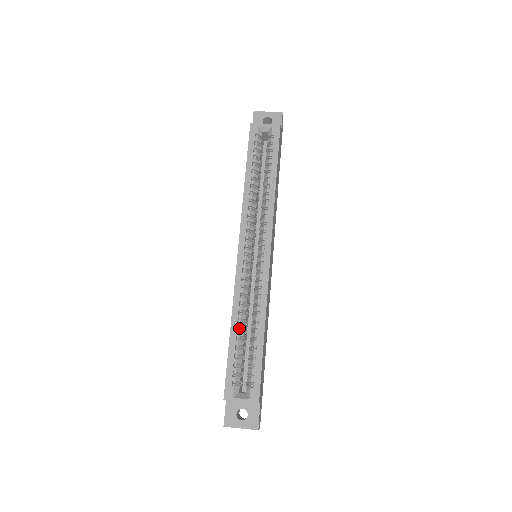
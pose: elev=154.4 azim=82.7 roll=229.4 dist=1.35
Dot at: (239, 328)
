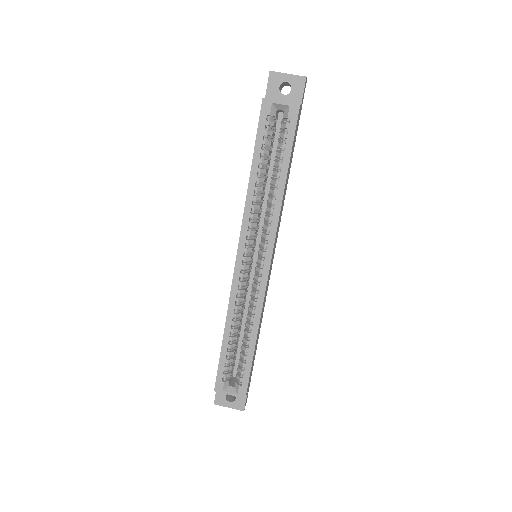
Dot at: (232, 333)
